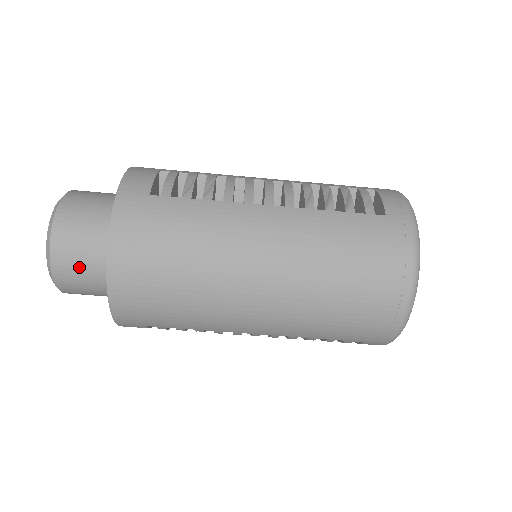
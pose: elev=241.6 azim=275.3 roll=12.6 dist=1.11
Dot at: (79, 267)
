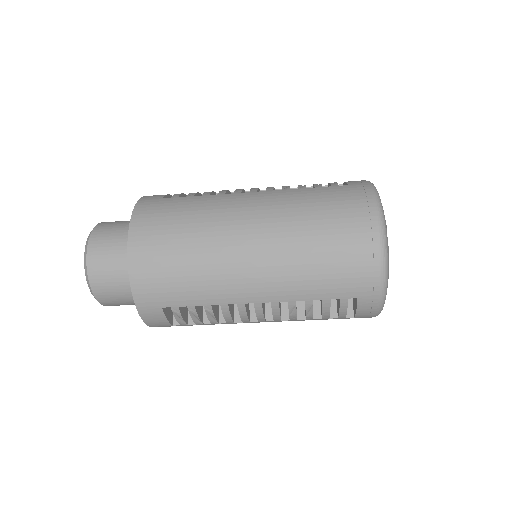
Dot at: (108, 262)
